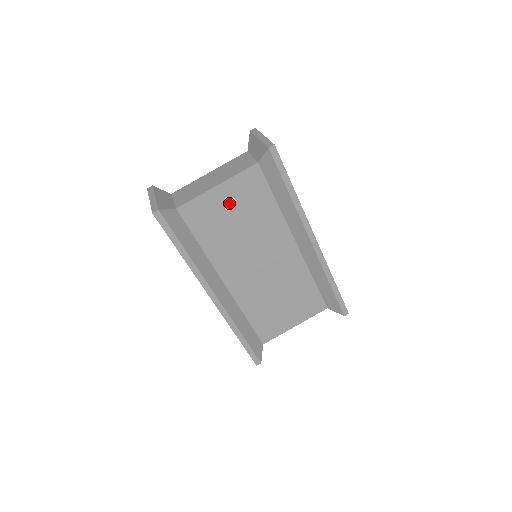
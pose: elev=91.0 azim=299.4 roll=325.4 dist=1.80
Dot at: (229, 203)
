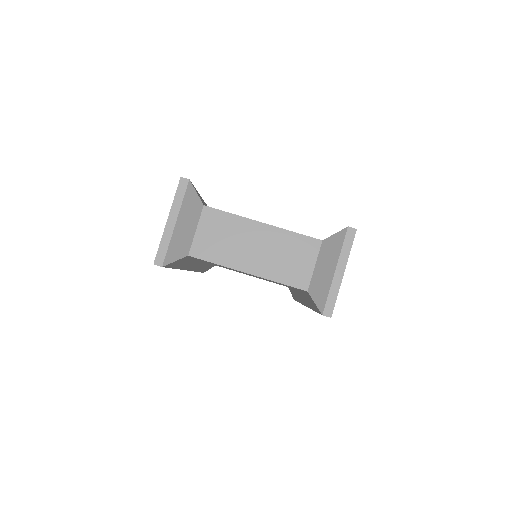
Dot at: occluded
